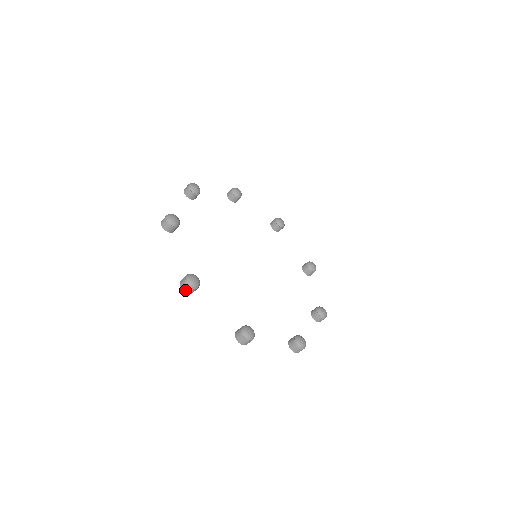
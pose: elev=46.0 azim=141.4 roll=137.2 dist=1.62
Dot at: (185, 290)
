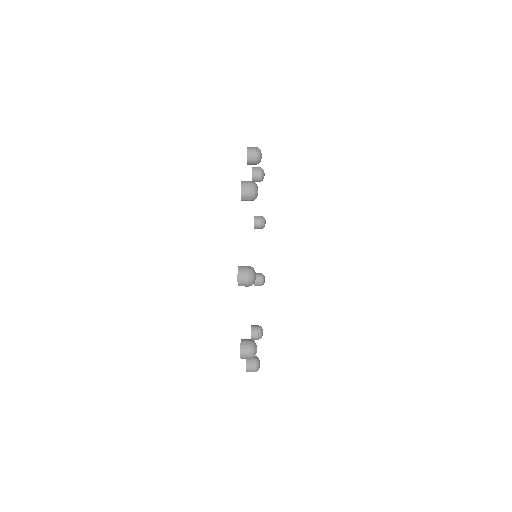
Dot at: (240, 282)
